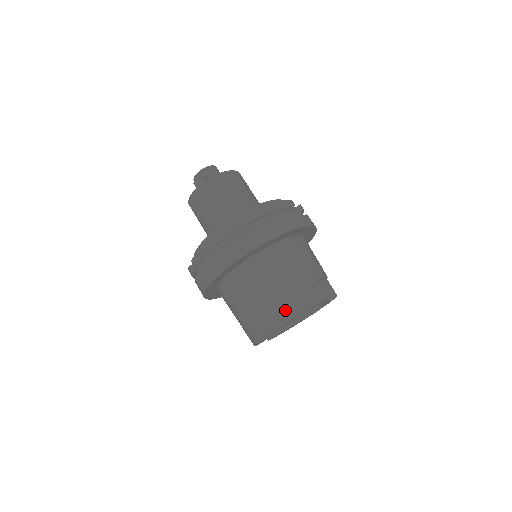
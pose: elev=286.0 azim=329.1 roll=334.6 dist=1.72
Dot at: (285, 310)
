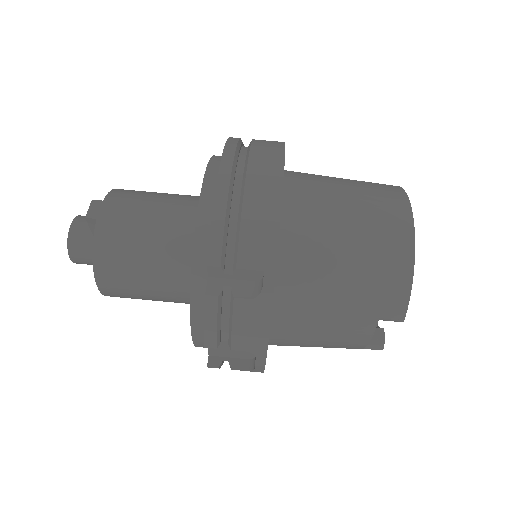
Dot at: (391, 200)
